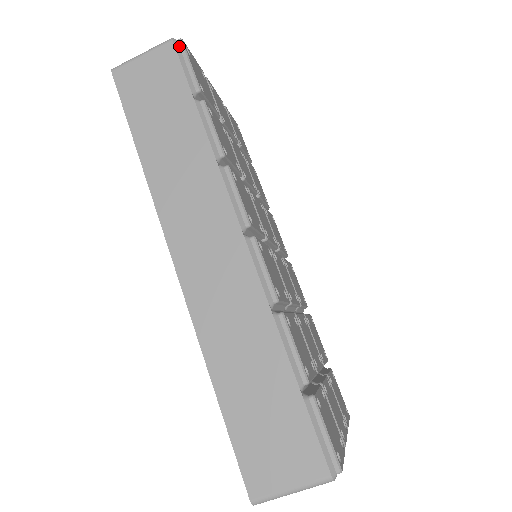
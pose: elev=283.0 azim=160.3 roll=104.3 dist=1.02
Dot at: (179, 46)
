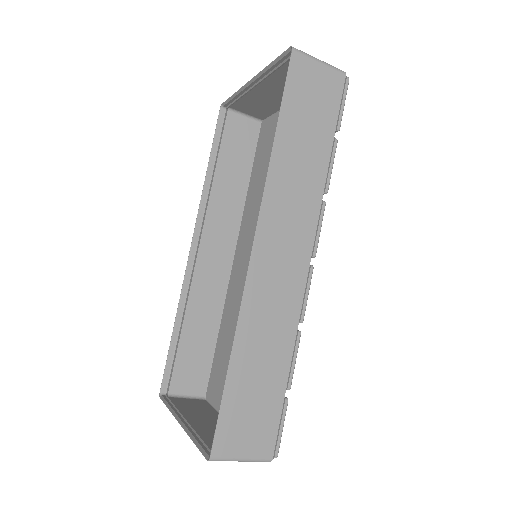
Dot at: (346, 83)
